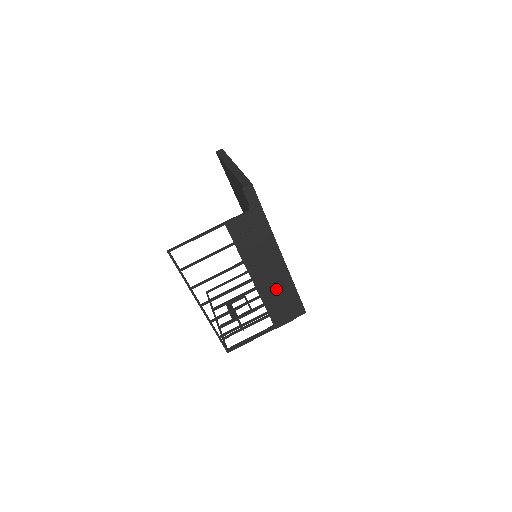
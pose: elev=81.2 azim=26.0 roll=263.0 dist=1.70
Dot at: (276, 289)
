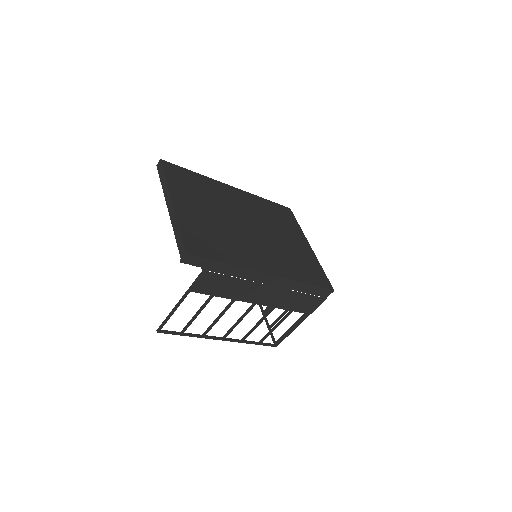
Dot at: (286, 296)
